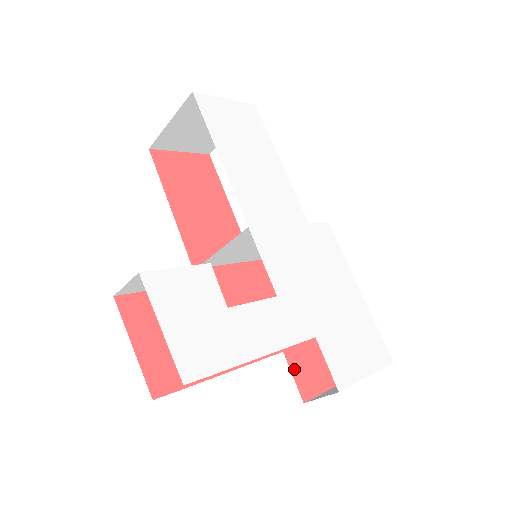
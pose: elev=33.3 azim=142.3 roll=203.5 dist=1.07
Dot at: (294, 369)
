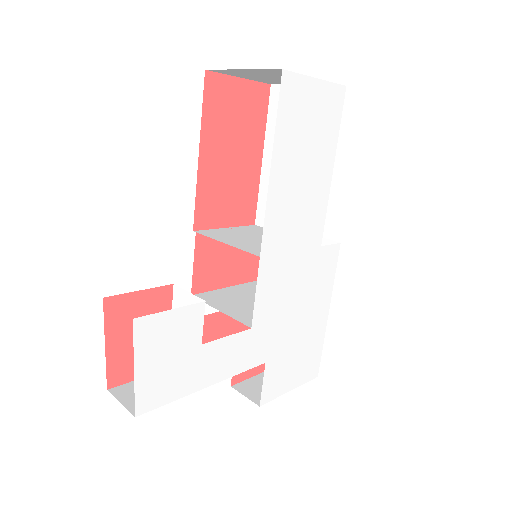
Dot at: occluded
